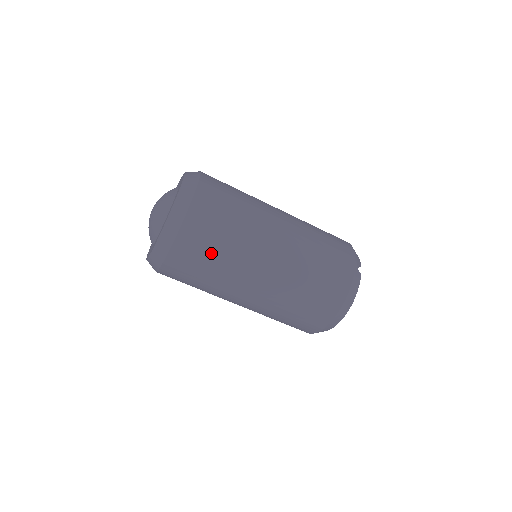
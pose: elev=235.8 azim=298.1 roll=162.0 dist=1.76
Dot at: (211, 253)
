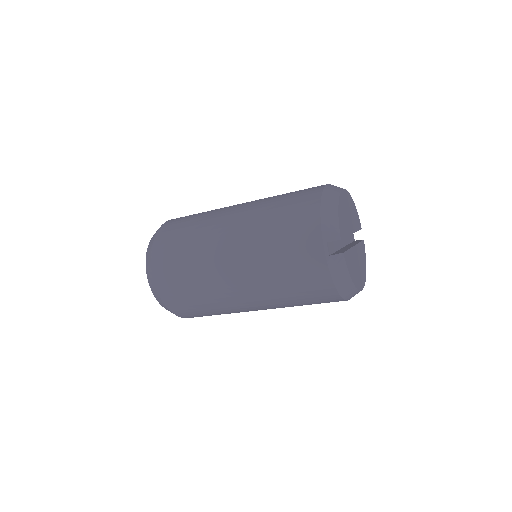
Dot at: (205, 312)
